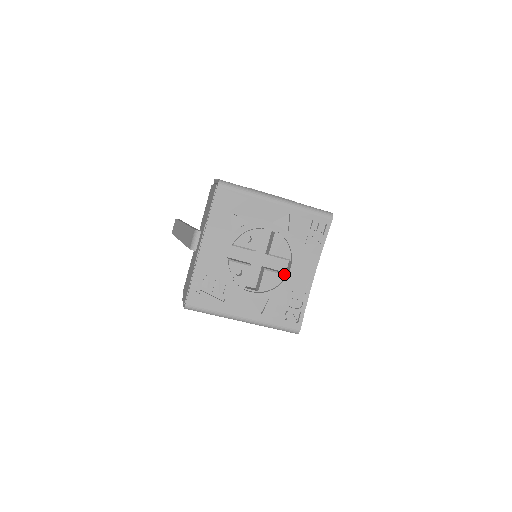
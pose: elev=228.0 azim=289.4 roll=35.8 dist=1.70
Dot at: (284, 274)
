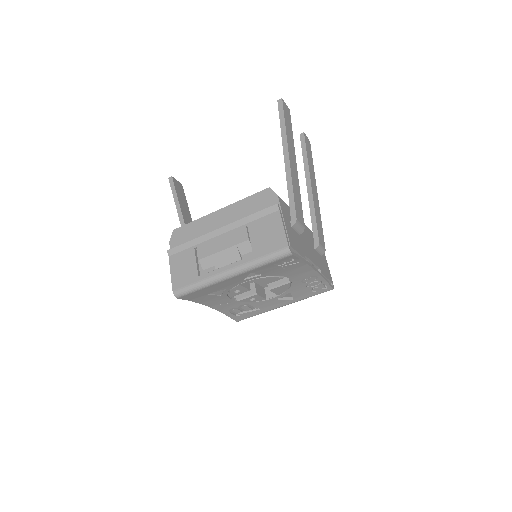
Dot at: (287, 283)
